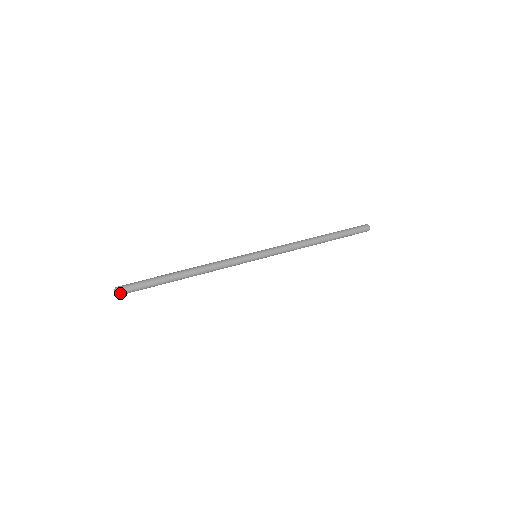
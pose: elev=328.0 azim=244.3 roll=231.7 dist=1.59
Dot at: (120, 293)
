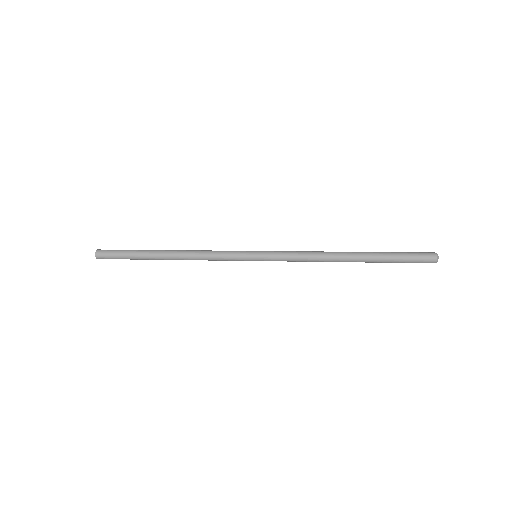
Dot at: (98, 257)
